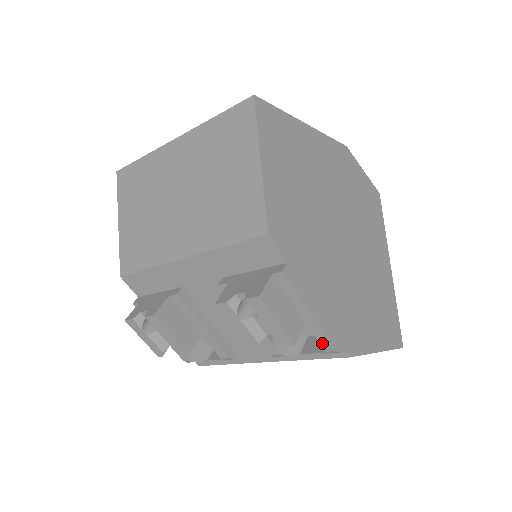
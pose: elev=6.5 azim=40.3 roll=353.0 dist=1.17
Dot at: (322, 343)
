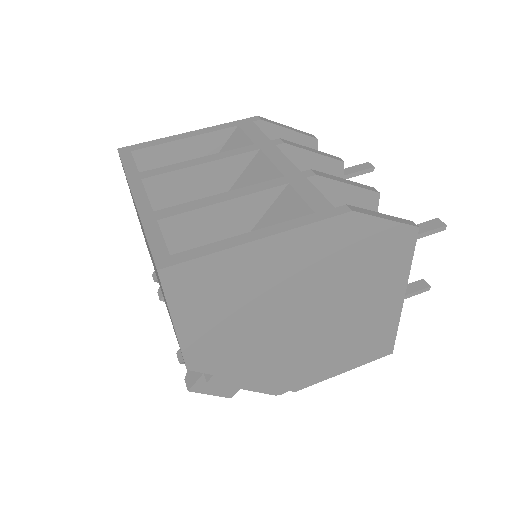
Dot at: occluded
